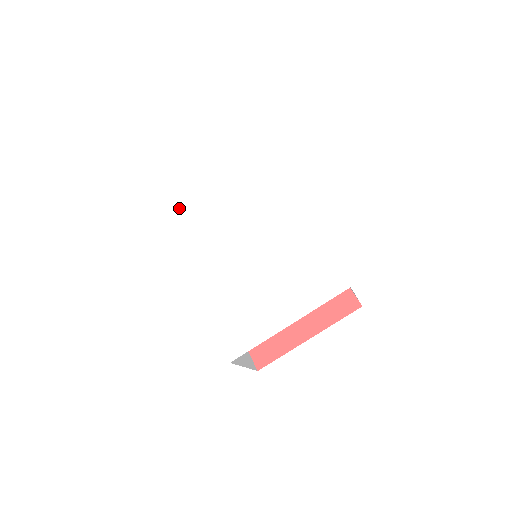
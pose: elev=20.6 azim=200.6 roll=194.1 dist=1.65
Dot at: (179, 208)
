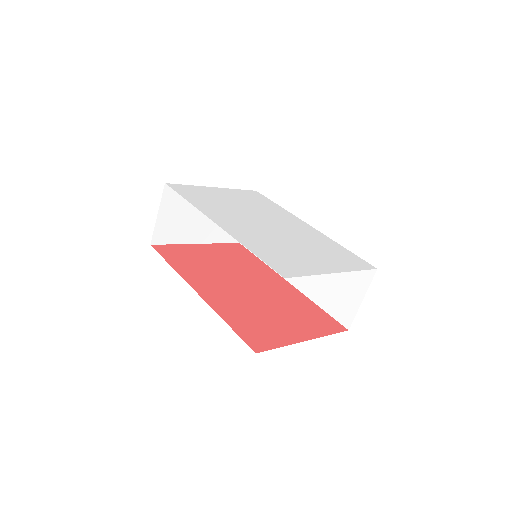
Dot at: (190, 189)
